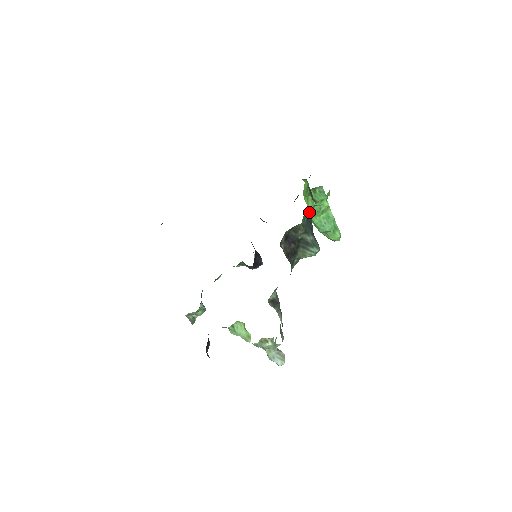
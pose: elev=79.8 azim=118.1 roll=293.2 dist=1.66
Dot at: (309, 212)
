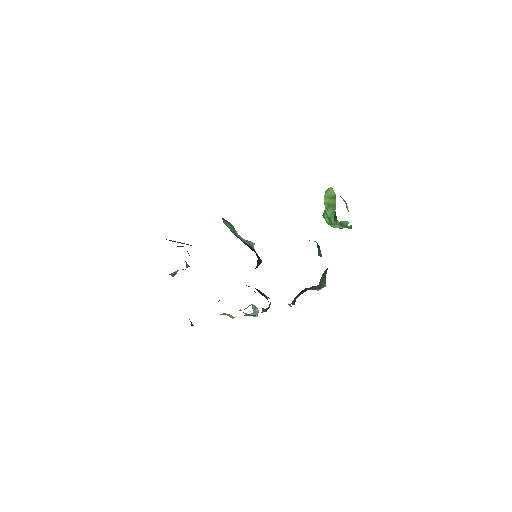
Dot at: occluded
